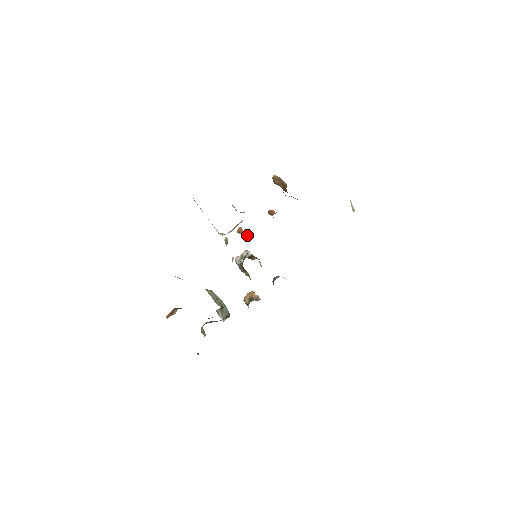
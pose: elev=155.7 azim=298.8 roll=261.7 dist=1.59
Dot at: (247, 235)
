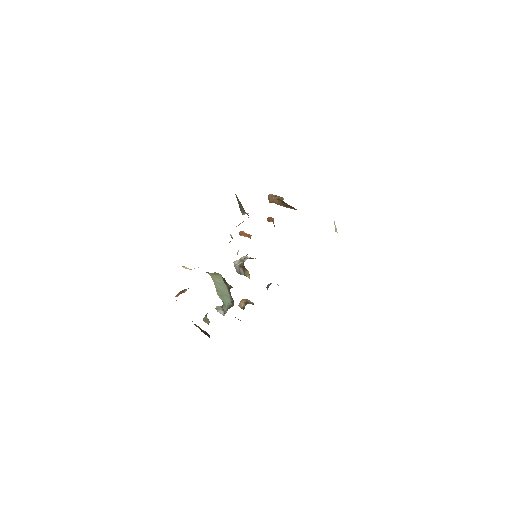
Dot at: (250, 235)
